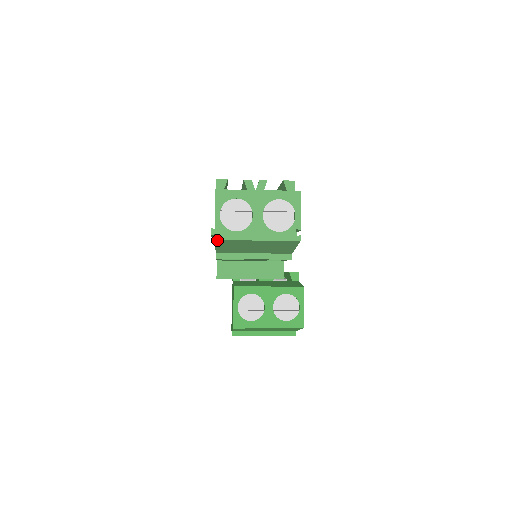
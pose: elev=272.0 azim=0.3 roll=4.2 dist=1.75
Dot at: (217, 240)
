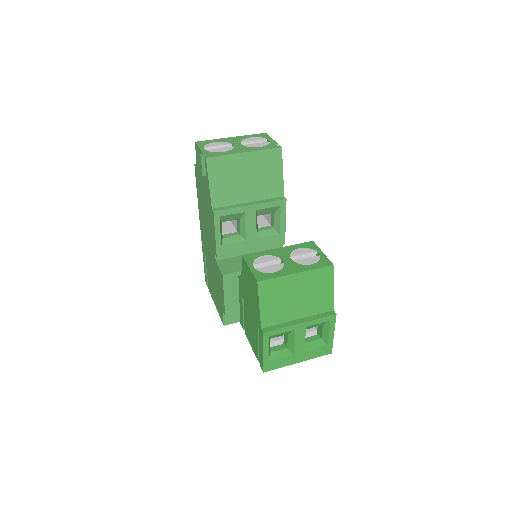
Dot at: (208, 159)
